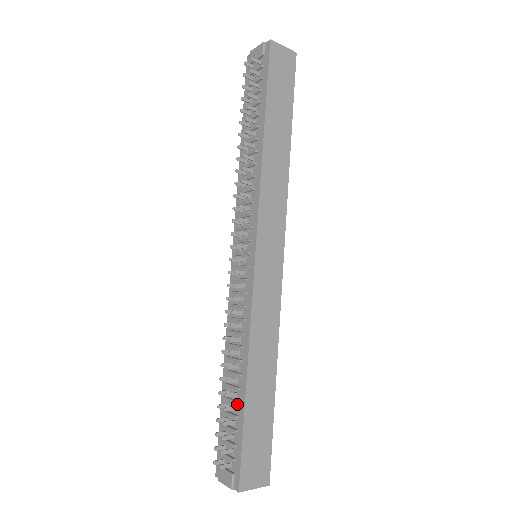
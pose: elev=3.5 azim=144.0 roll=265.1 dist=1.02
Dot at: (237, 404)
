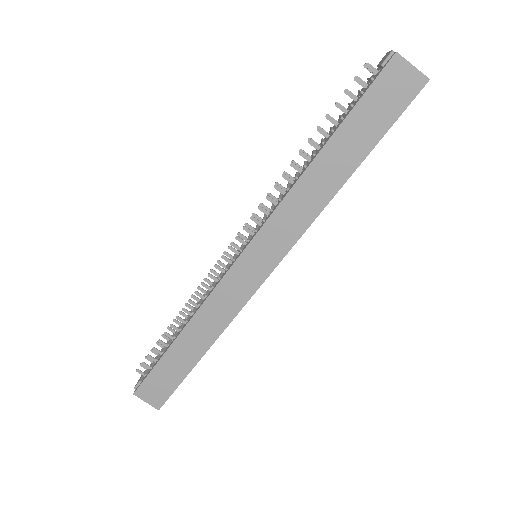
Dot at: (169, 345)
